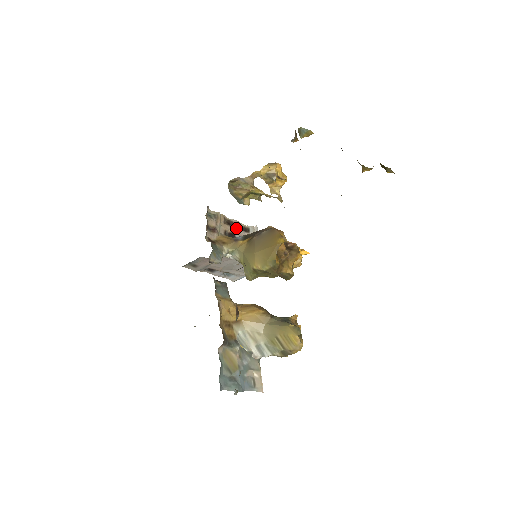
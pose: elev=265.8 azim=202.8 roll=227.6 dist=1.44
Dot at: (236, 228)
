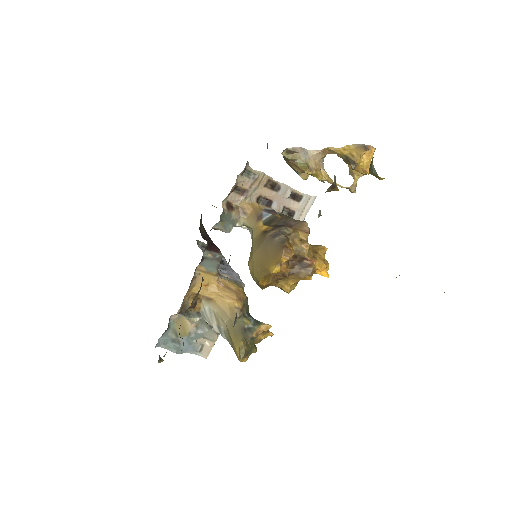
Dot at: (280, 195)
